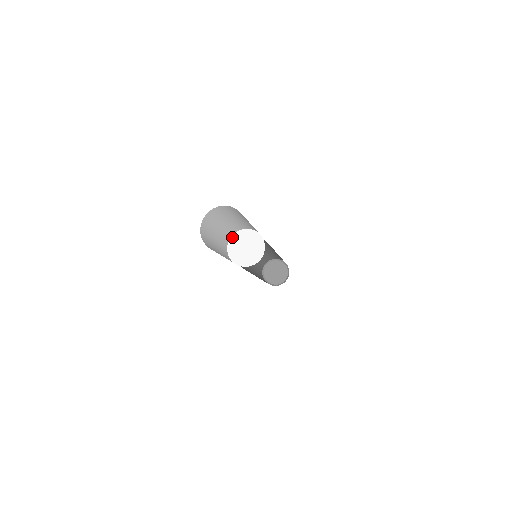
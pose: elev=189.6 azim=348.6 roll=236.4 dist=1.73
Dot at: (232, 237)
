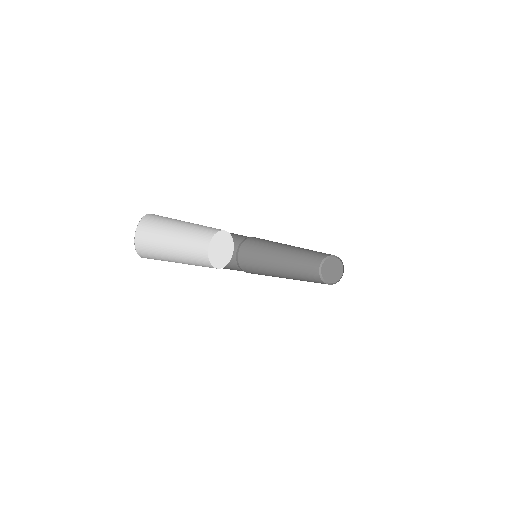
Dot at: (208, 253)
